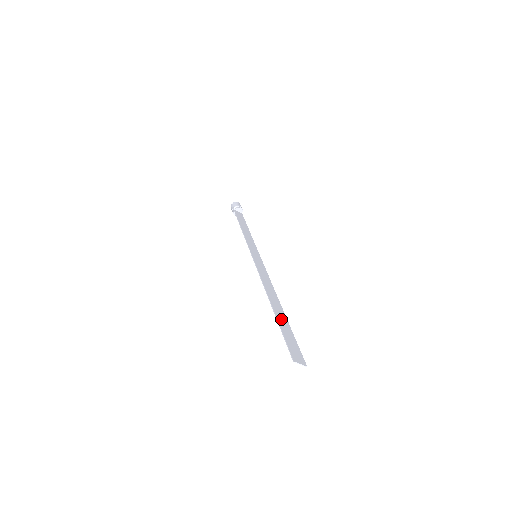
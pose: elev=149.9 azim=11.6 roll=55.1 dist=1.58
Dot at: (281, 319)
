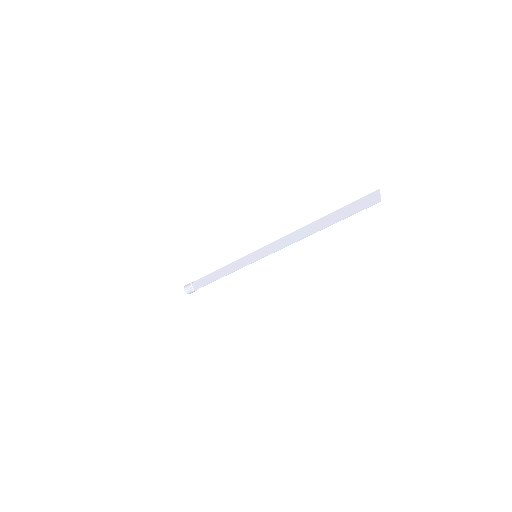
Dot at: (333, 217)
